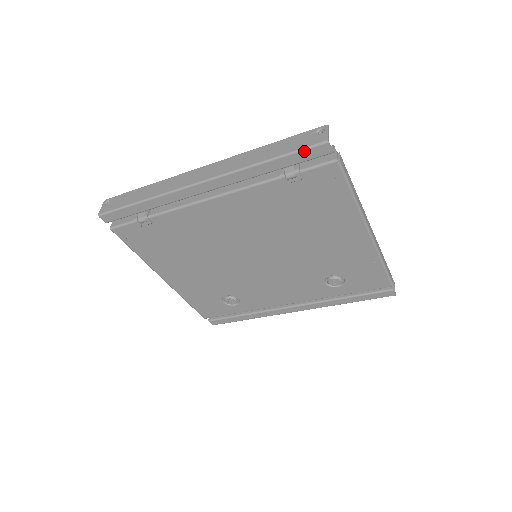
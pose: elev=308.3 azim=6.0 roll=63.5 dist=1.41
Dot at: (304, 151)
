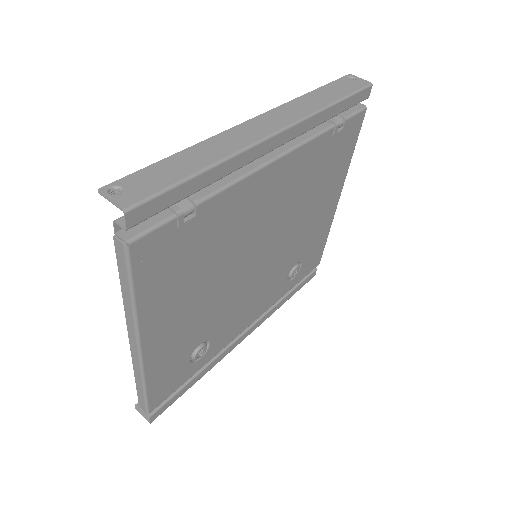
Dot at: (359, 93)
